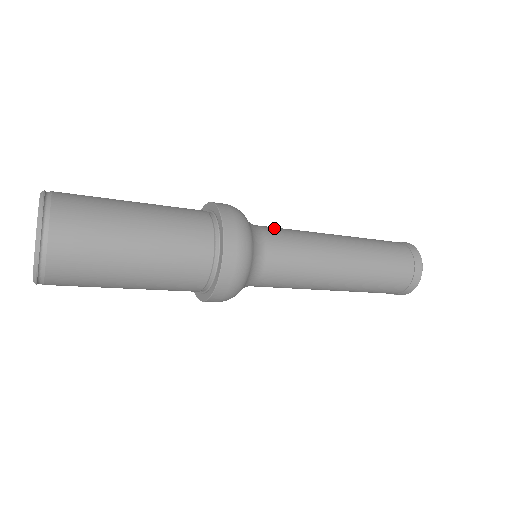
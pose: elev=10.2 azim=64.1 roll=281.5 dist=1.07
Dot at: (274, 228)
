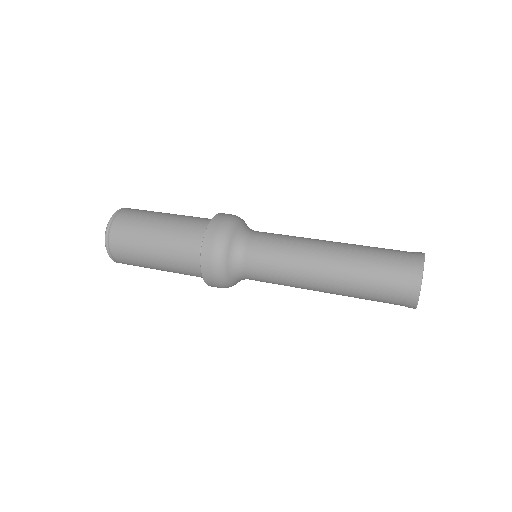
Dot at: (260, 246)
